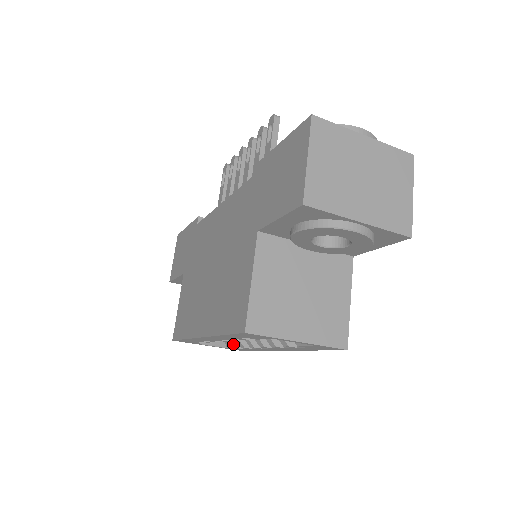
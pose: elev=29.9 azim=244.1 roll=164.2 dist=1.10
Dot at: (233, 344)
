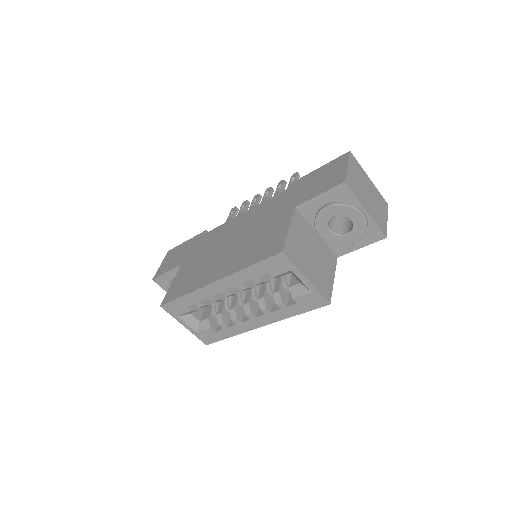
Dot at: (210, 324)
